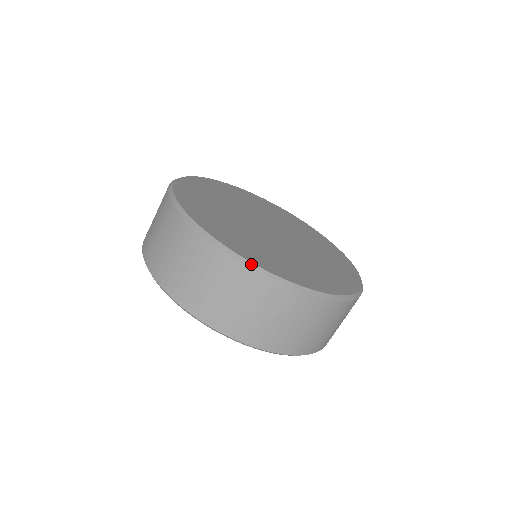
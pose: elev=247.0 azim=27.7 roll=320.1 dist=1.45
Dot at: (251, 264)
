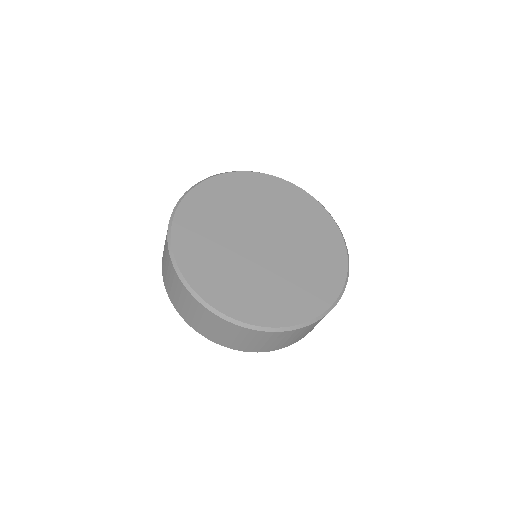
Dot at: (203, 302)
